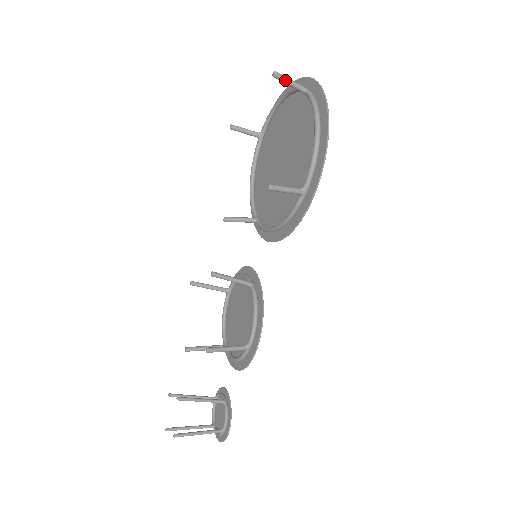
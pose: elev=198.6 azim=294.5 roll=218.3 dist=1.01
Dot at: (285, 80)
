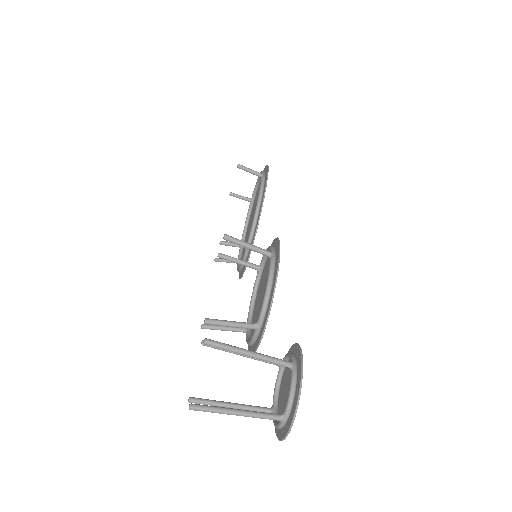
Dot at: (237, 195)
